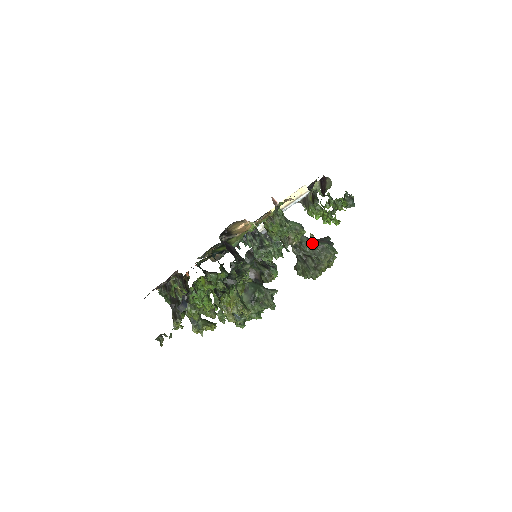
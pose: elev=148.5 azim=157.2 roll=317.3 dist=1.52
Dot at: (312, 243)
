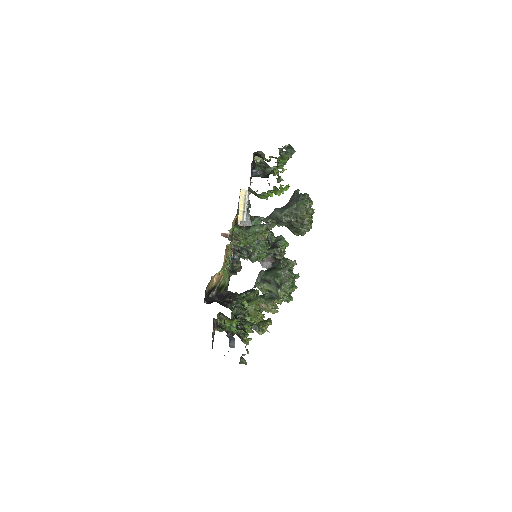
Dot at: (285, 212)
